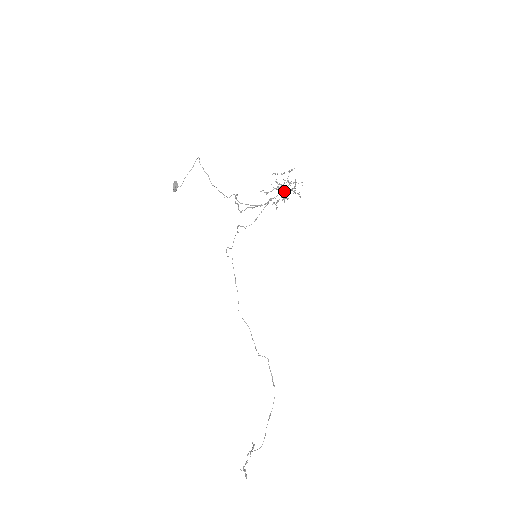
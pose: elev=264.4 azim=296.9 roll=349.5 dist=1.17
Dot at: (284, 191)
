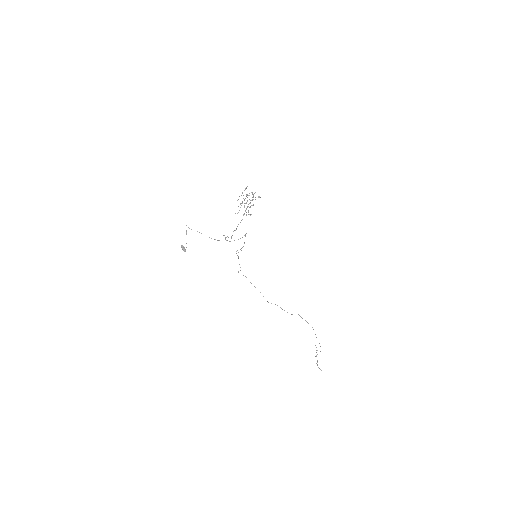
Dot at: occluded
